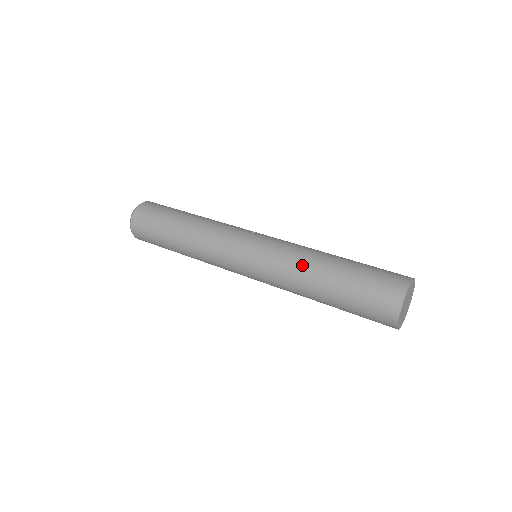
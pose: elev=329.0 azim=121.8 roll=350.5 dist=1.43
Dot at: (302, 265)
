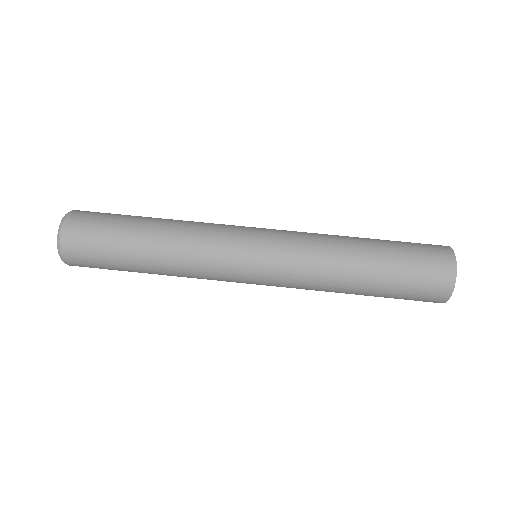
Dot at: (333, 259)
